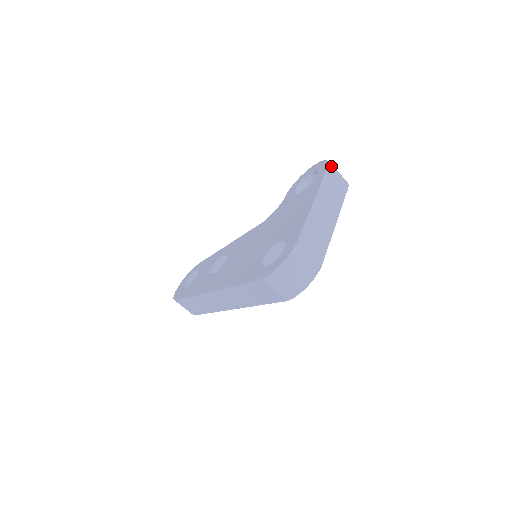
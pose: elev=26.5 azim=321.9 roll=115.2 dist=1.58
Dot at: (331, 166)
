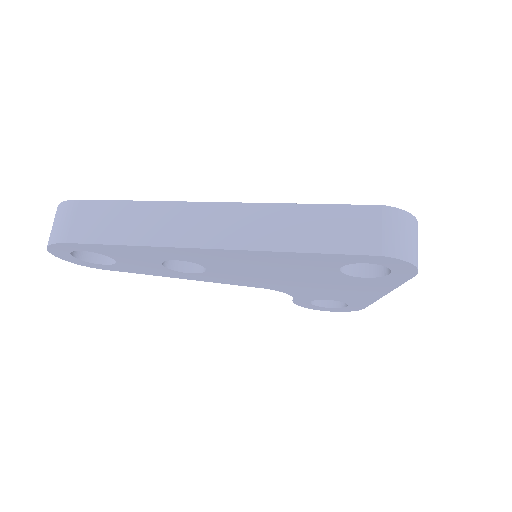
Dot at: occluded
